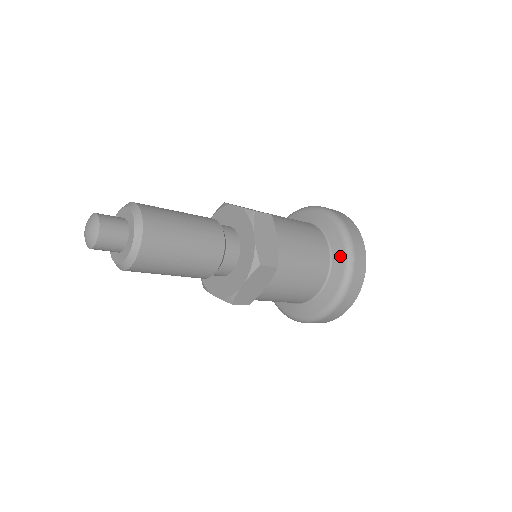
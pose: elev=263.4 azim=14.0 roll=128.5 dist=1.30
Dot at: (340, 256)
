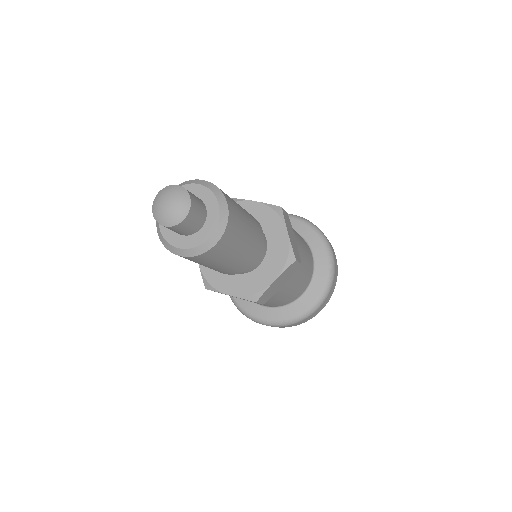
Dot at: (293, 223)
